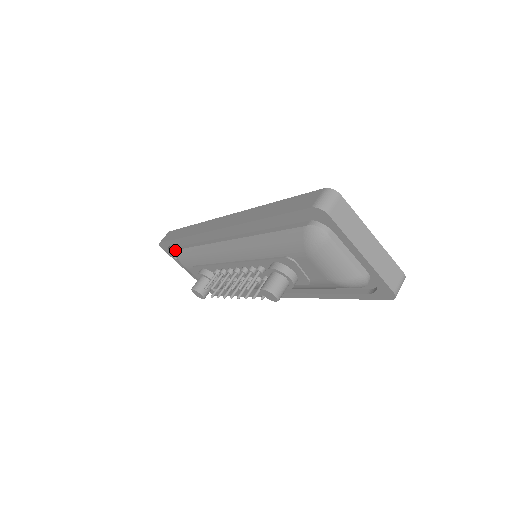
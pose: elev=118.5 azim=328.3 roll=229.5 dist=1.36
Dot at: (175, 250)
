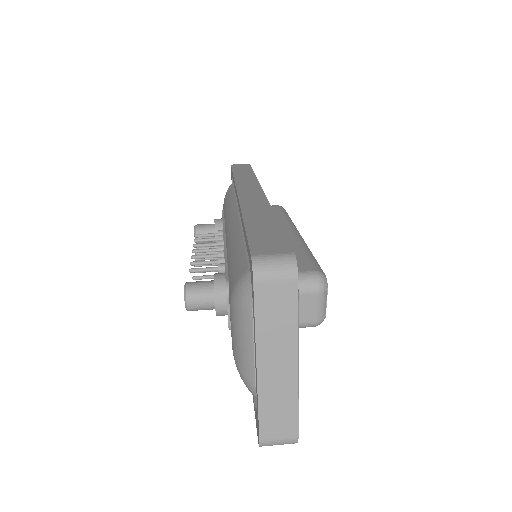
Dot at: (232, 183)
